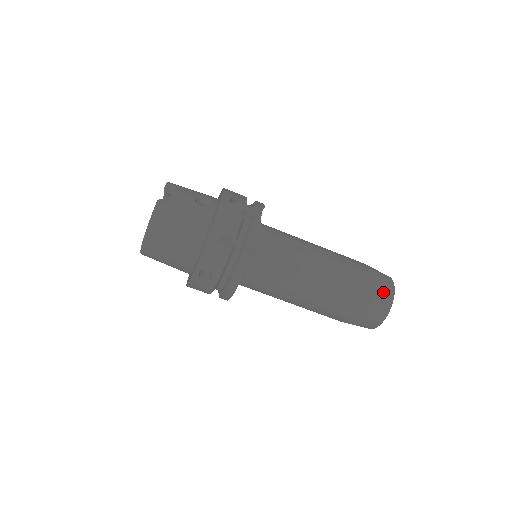
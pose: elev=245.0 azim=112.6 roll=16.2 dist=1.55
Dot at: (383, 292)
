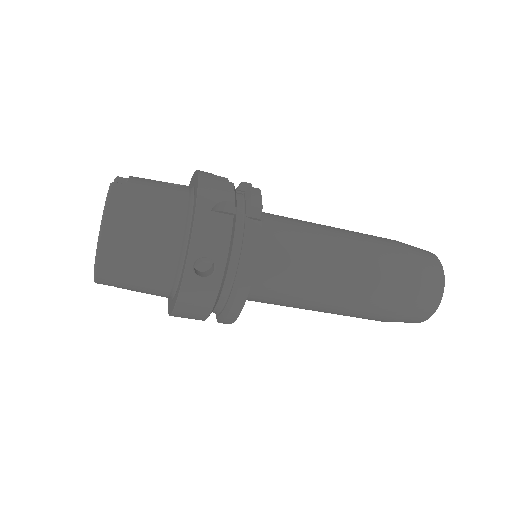
Dot at: (427, 258)
